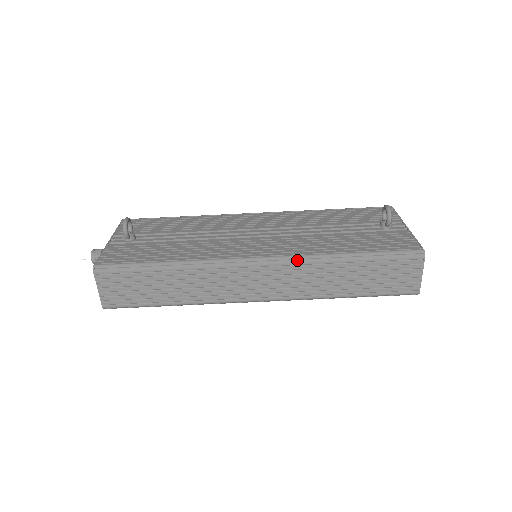
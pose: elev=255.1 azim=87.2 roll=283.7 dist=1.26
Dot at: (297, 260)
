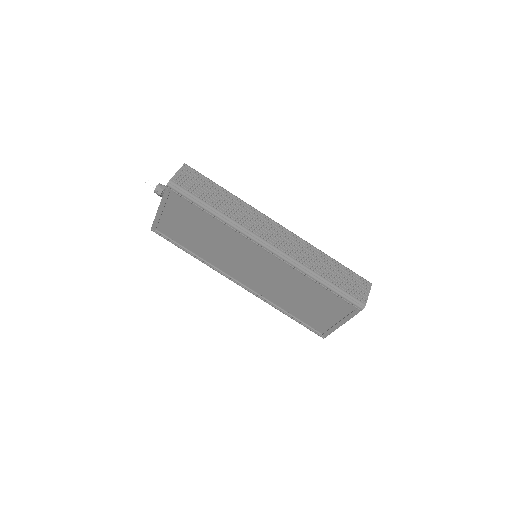
Dot at: occluded
